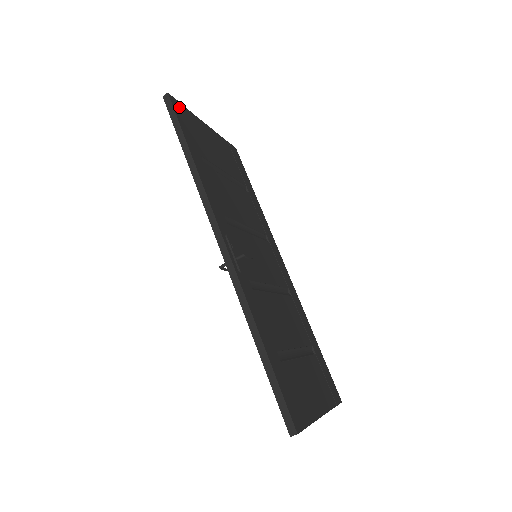
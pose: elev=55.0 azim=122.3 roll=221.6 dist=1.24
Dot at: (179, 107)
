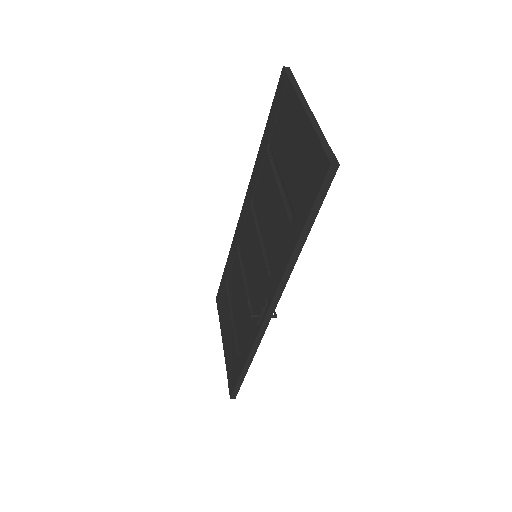
Dot at: occluded
